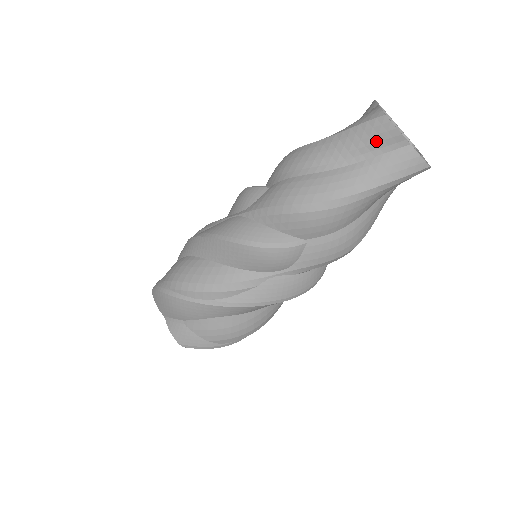
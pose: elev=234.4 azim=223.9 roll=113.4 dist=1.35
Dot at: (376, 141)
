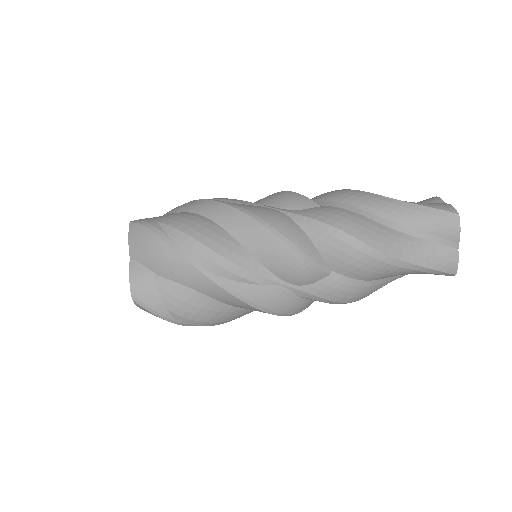
Dot at: (438, 229)
